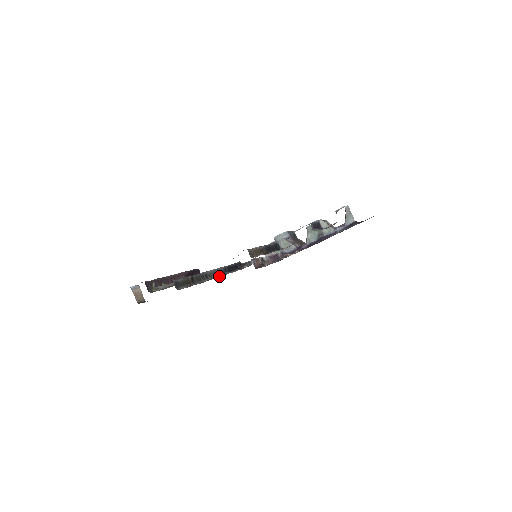
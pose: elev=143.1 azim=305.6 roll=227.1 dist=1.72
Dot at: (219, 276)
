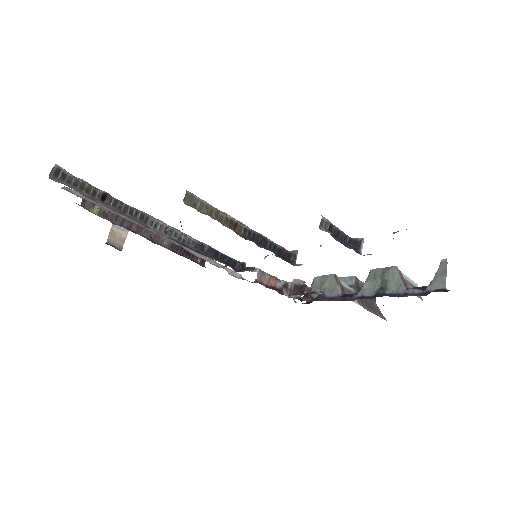
Dot at: (171, 237)
